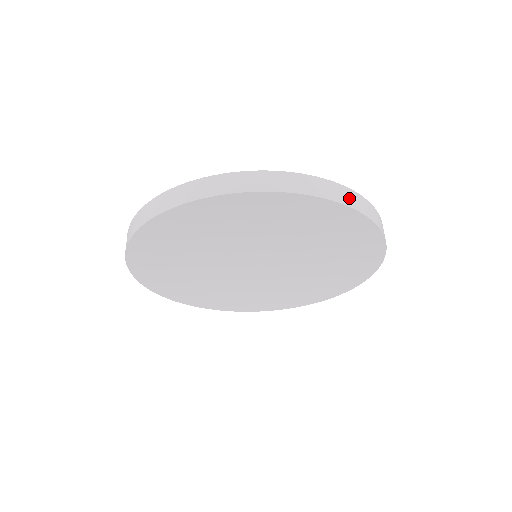
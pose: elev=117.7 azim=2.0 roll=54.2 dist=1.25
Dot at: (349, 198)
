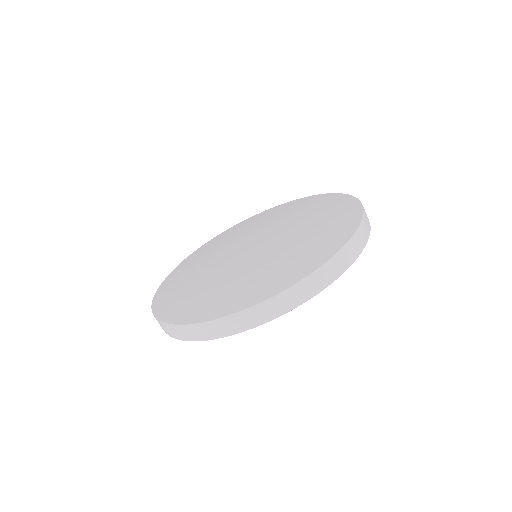
Dot at: occluded
